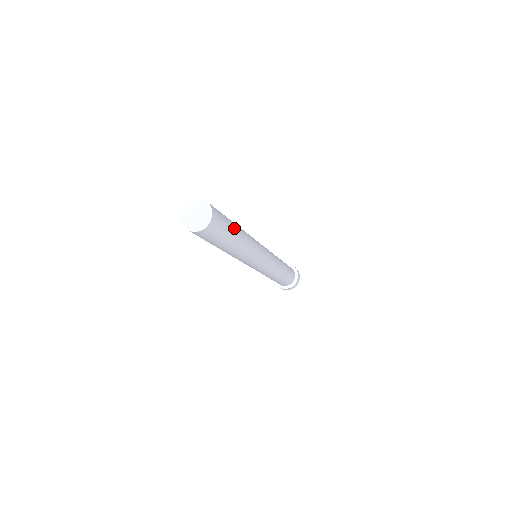
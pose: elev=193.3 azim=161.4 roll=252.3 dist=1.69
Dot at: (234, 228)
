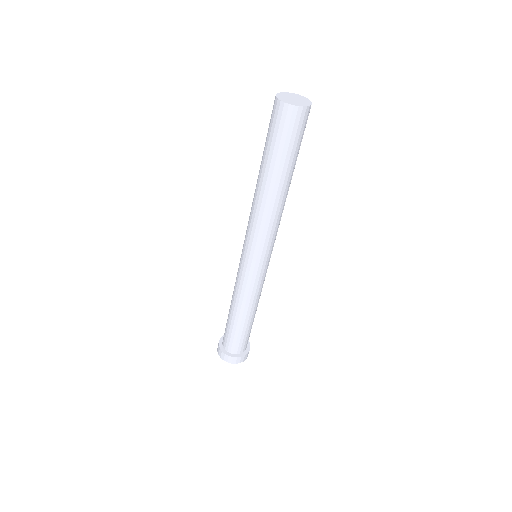
Dot at: occluded
